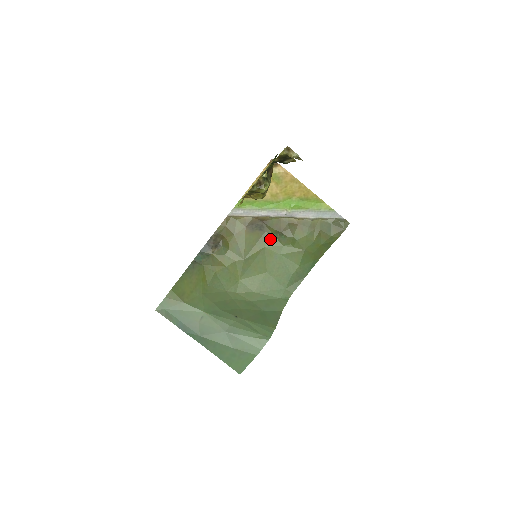
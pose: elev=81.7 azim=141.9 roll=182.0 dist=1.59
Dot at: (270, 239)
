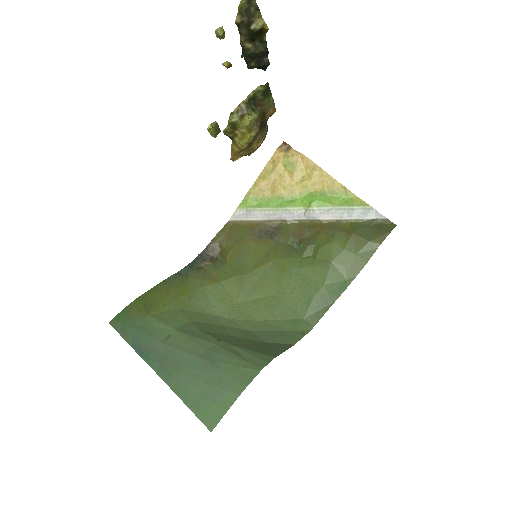
Dot at: (284, 249)
